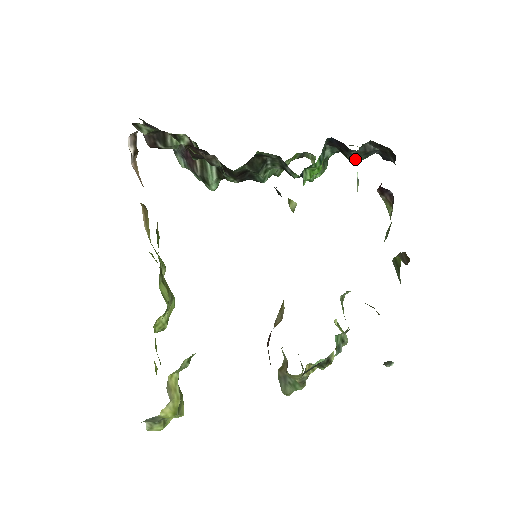
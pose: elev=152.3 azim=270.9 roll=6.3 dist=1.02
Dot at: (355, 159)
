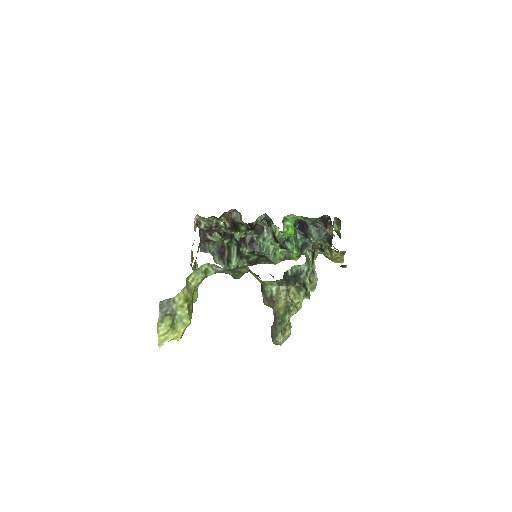
Dot at: (313, 235)
